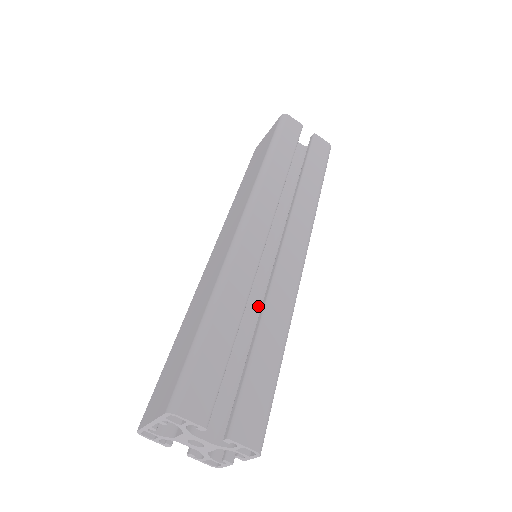
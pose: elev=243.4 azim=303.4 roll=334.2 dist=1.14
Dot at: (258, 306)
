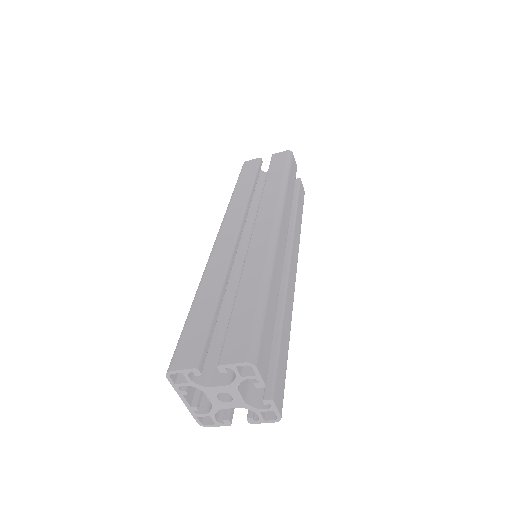
Dot at: occluded
